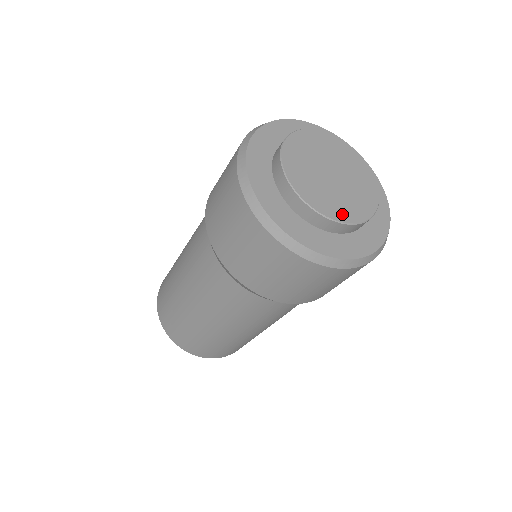
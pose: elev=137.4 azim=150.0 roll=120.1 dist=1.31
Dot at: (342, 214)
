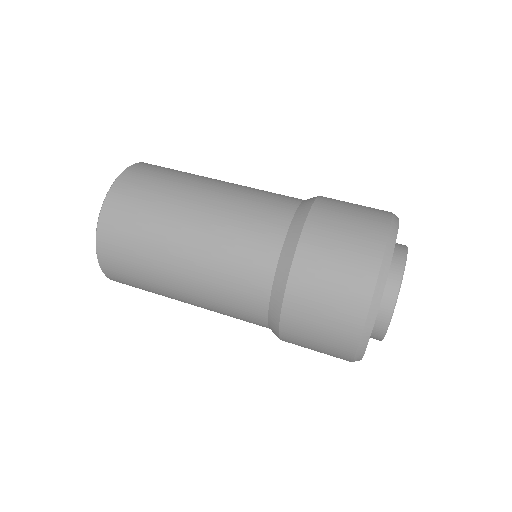
Dot at: occluded
